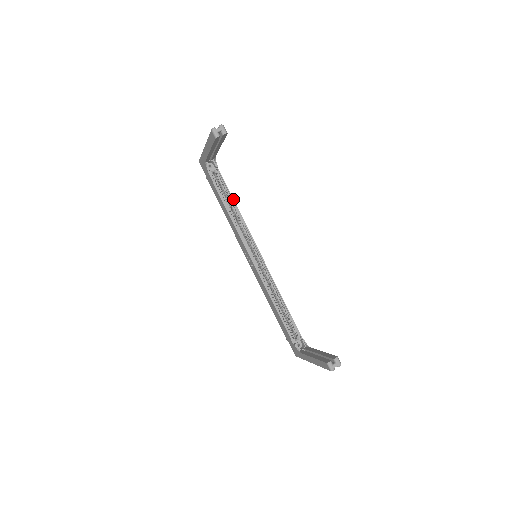
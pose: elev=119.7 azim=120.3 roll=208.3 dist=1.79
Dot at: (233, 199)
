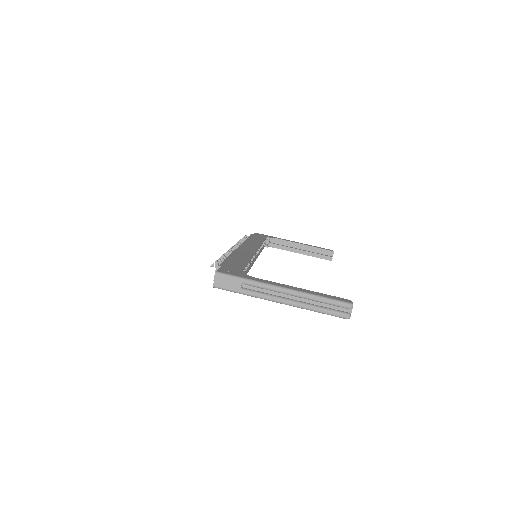
Dot at: occluded
